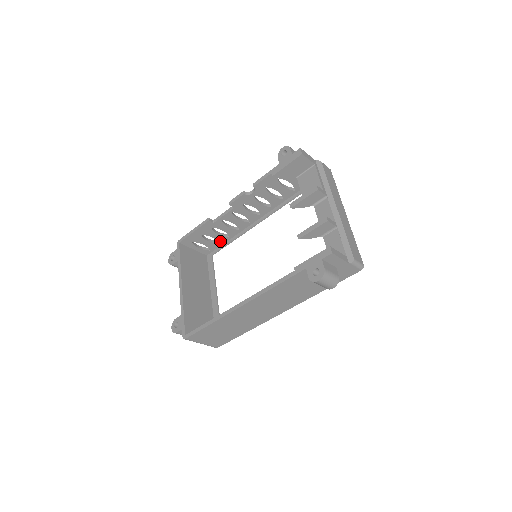
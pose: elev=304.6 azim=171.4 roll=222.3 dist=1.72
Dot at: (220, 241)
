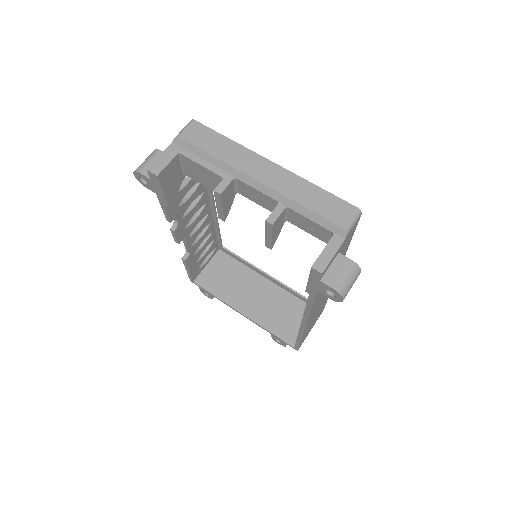
Dot at: (212, 240)
